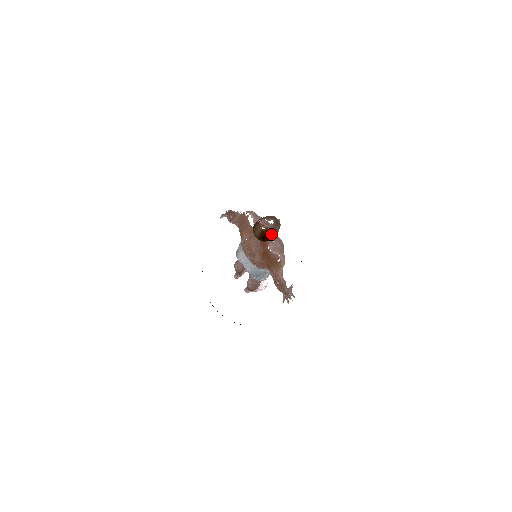
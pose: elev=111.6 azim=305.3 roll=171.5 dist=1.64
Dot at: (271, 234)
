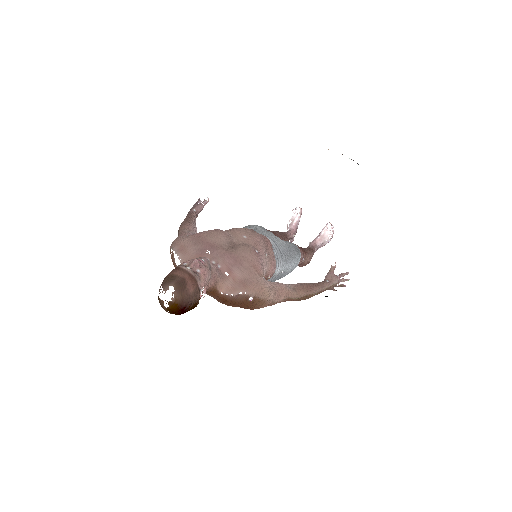
Dot at: (186, 304)
